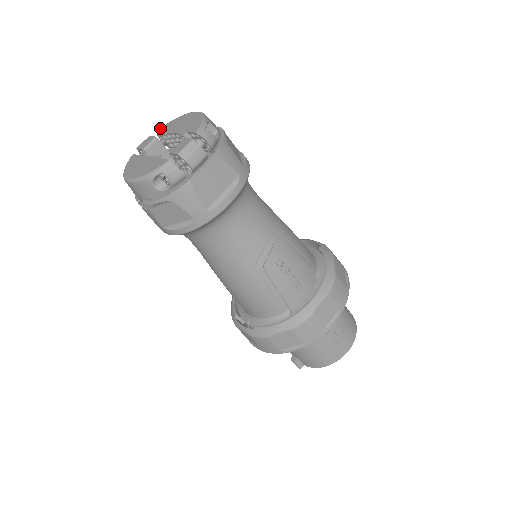
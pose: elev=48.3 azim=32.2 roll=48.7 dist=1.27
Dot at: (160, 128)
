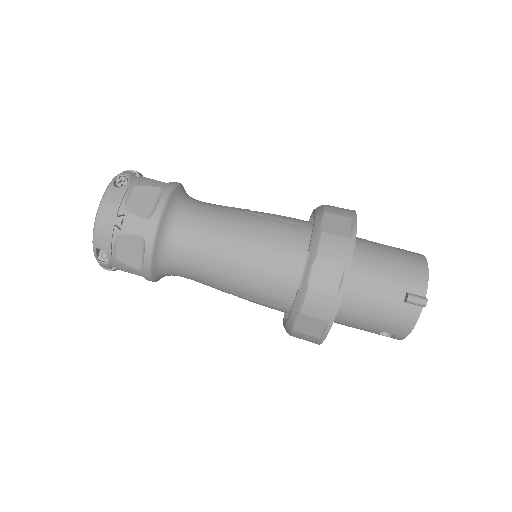
Dot at: occluded
